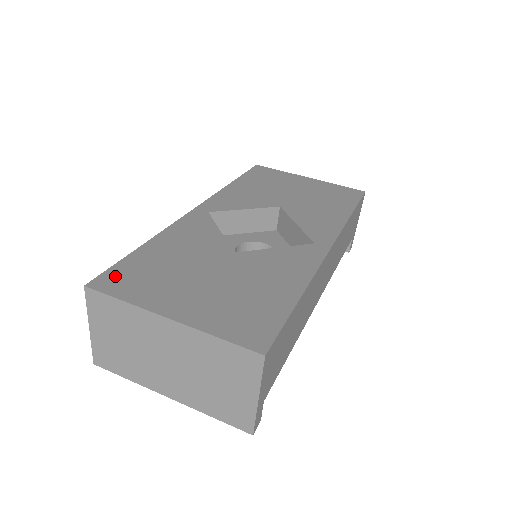
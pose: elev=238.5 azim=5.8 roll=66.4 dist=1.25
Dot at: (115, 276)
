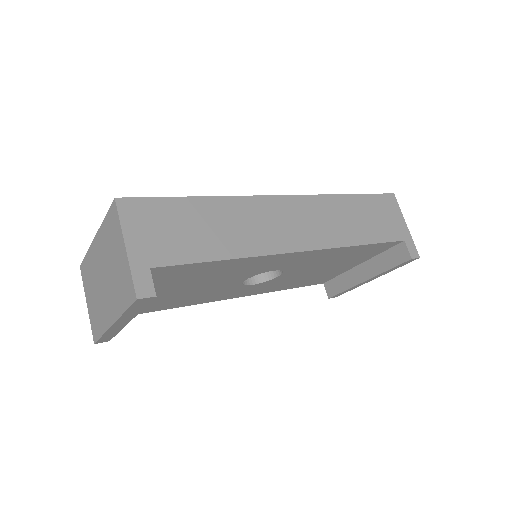
Dot at: occluded
